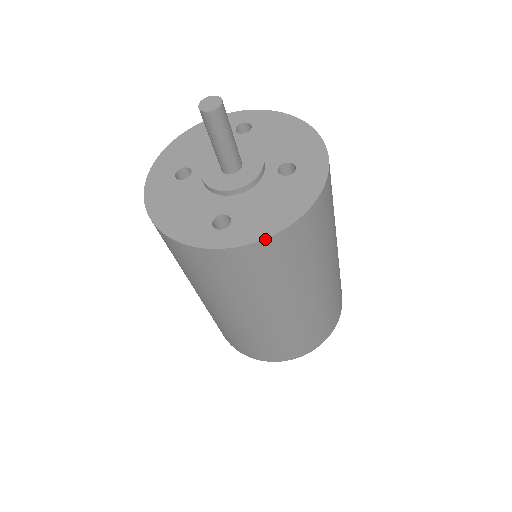
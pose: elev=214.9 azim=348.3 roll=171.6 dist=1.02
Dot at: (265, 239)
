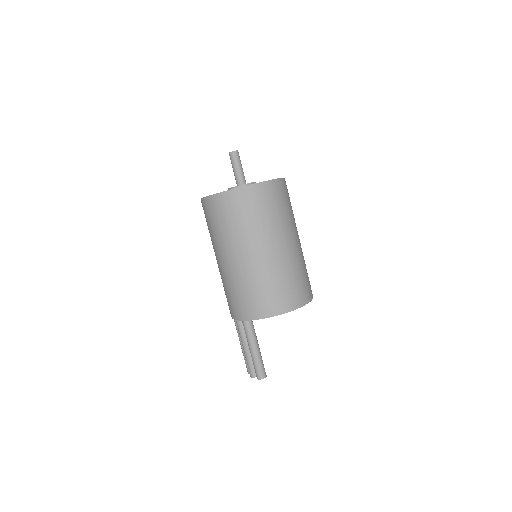
Dot at: (278, 179)
